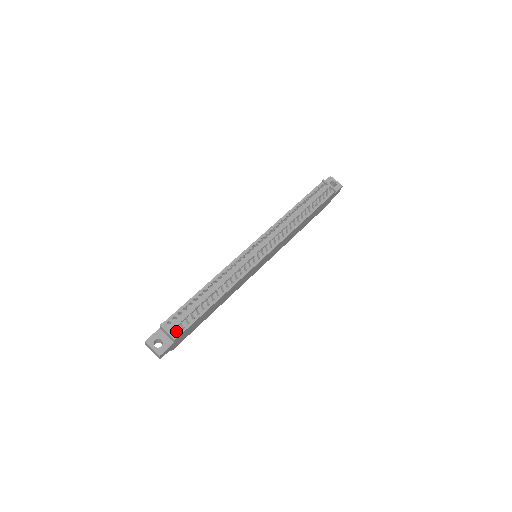
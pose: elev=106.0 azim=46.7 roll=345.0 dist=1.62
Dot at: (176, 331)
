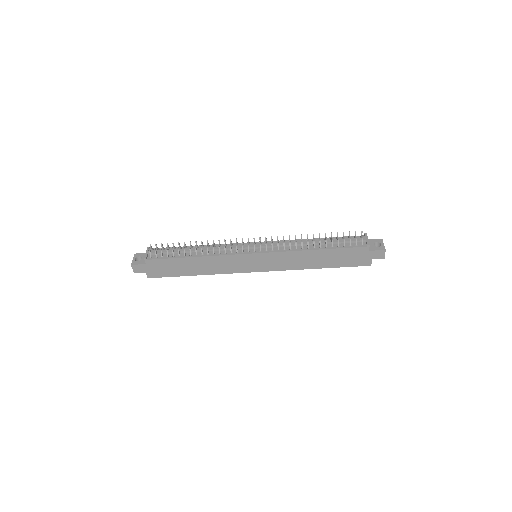
Dot at: (150, 254)
